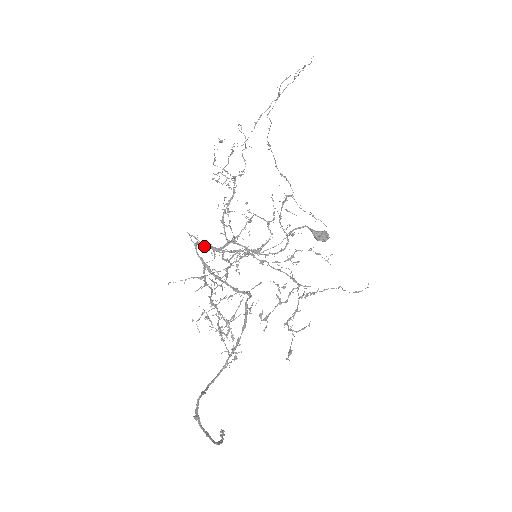
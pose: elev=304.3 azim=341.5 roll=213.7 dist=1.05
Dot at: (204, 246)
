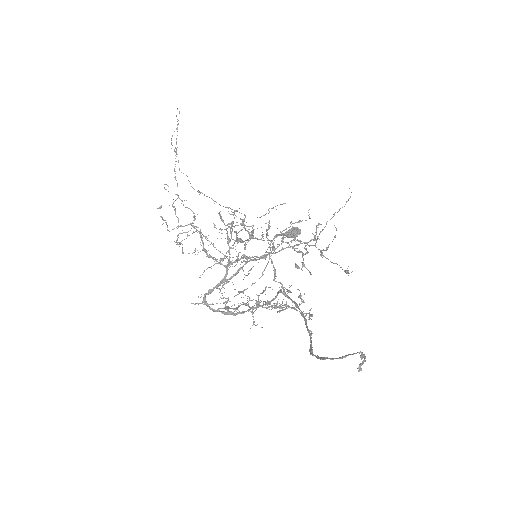
Dot at: (211, 291)
